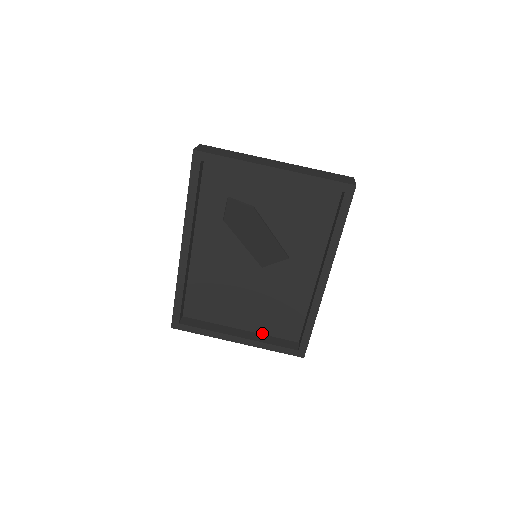
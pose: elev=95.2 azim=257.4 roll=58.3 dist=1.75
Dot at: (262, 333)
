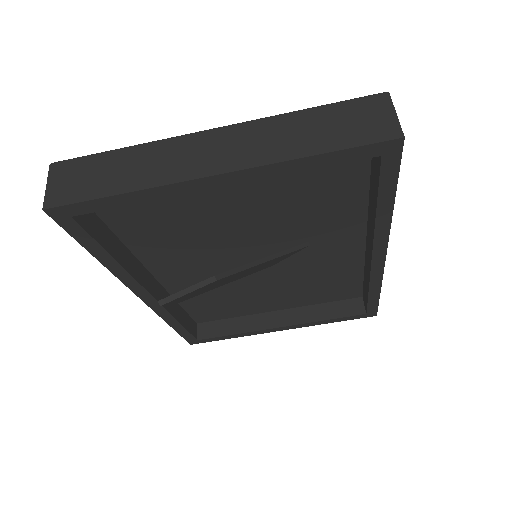
Dot at: (308, 305)
